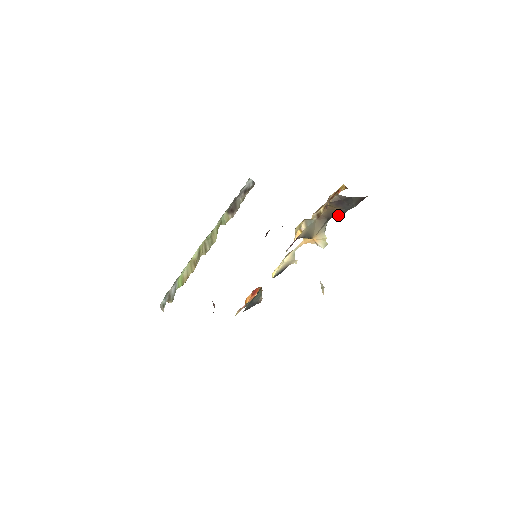
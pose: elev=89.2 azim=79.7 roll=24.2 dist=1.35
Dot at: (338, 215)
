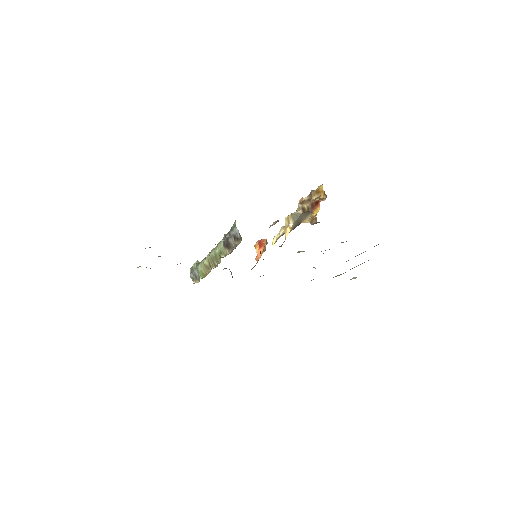
Dot at: occluded
